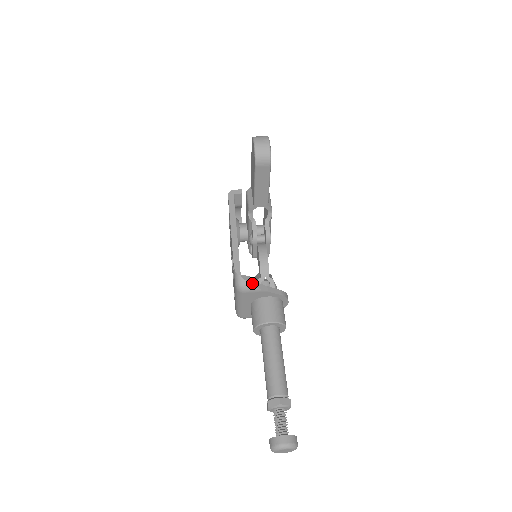
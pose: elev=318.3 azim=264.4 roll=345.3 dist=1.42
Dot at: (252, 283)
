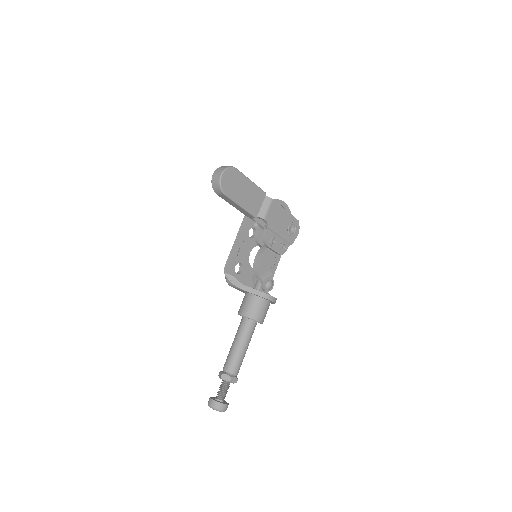
Dot at: (233, 282)
